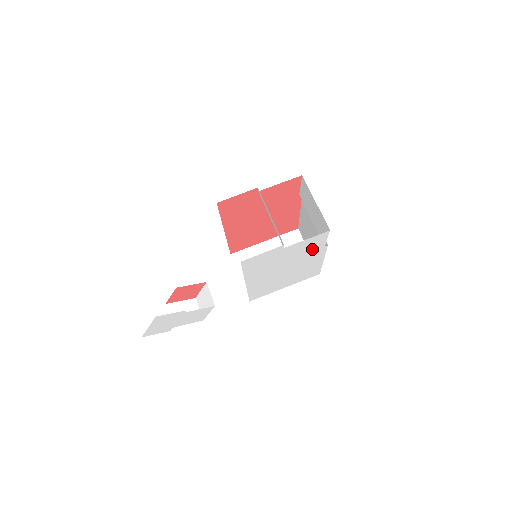
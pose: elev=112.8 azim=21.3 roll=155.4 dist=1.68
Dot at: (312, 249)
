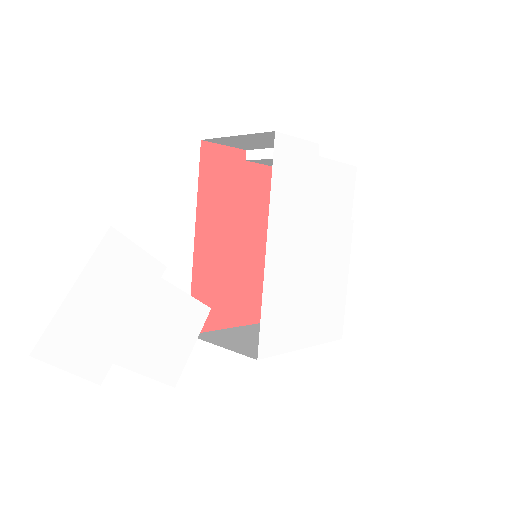
Dot at: (340, 211)
